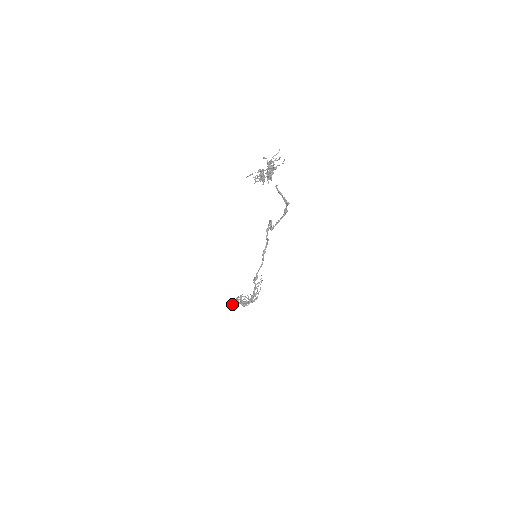
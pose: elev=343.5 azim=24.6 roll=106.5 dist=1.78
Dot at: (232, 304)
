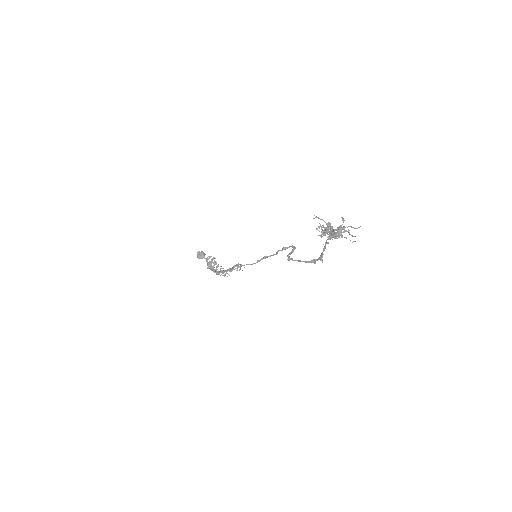
Dot at: (201, 256)
